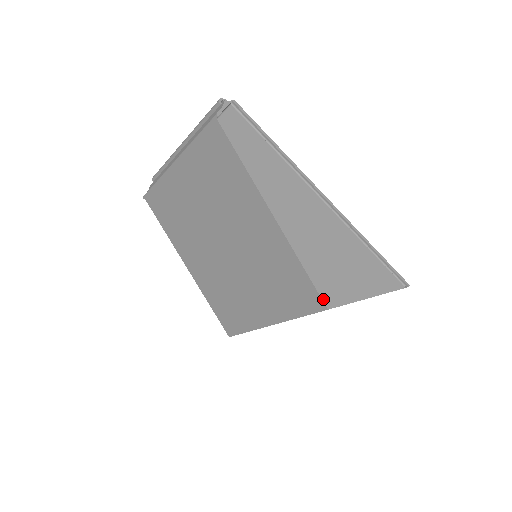
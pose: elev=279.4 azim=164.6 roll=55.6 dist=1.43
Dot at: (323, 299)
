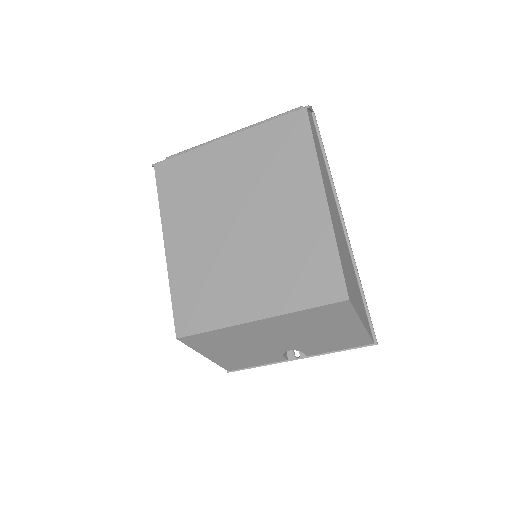
Dot at: (347, 289)
